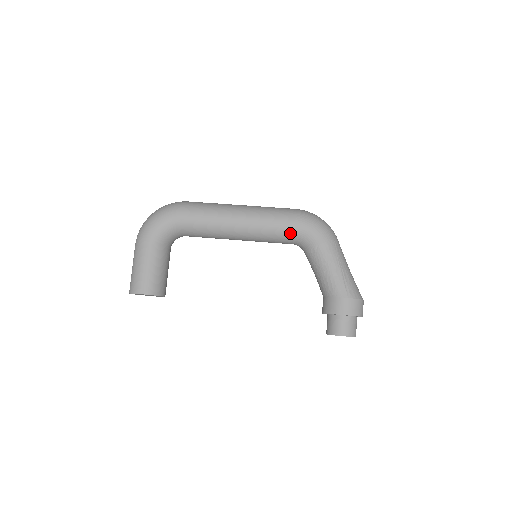
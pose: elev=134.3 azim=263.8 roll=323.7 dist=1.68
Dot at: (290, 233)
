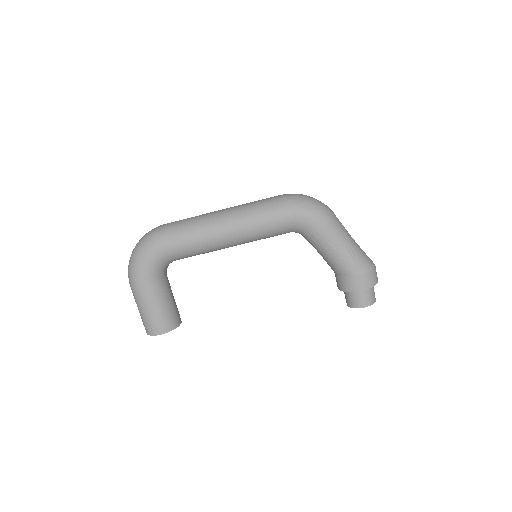
Dot at: (285, 228)
